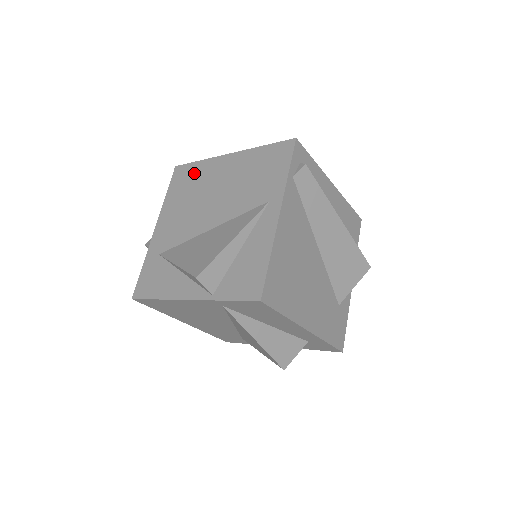
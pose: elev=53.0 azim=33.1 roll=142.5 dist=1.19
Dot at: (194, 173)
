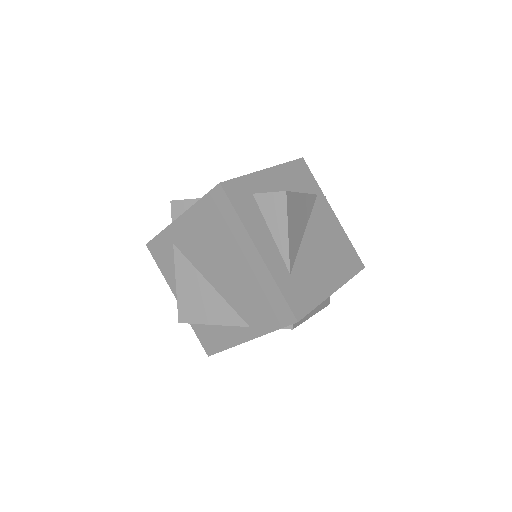
Dot at: (227, 221)
